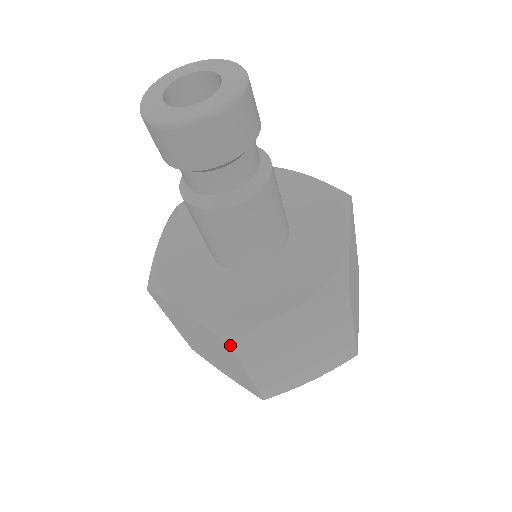
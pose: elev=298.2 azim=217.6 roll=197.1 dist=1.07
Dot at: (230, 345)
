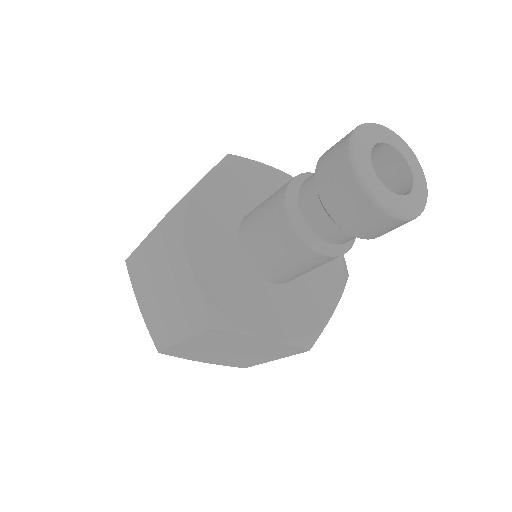
Dot at: occluded
